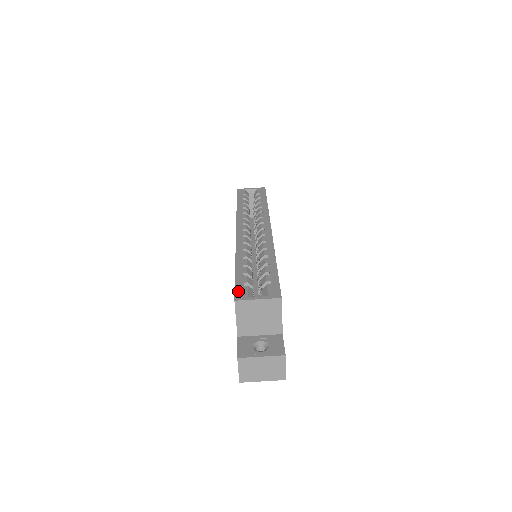
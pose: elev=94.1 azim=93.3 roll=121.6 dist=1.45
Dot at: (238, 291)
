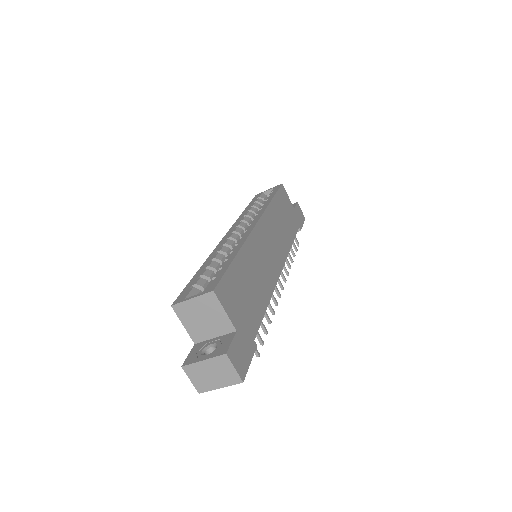
Dot at: (181, 295)
